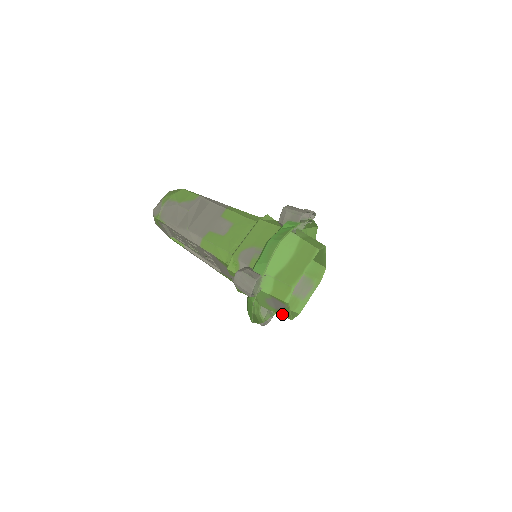
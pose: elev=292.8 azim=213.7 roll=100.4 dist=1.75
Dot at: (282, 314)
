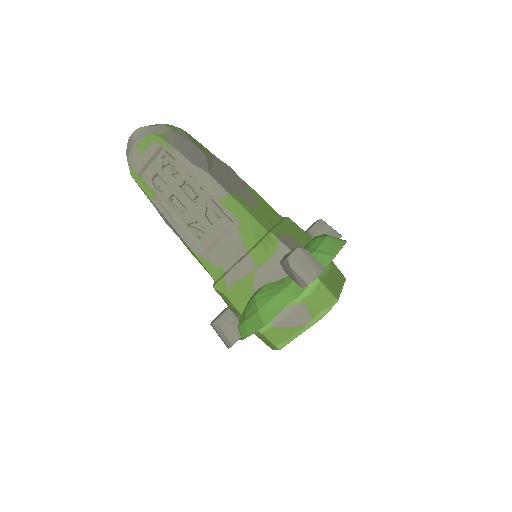
Dot at: (274, 337)
